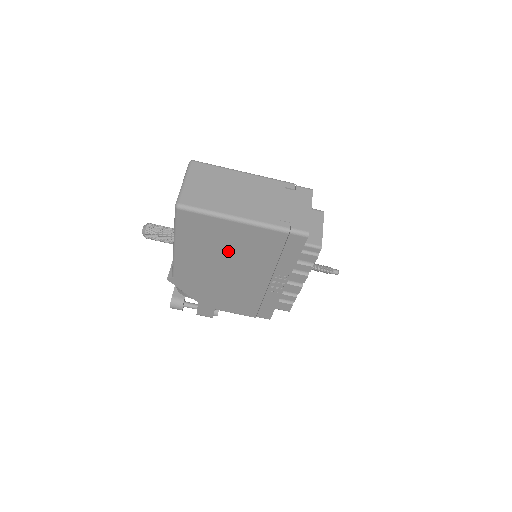
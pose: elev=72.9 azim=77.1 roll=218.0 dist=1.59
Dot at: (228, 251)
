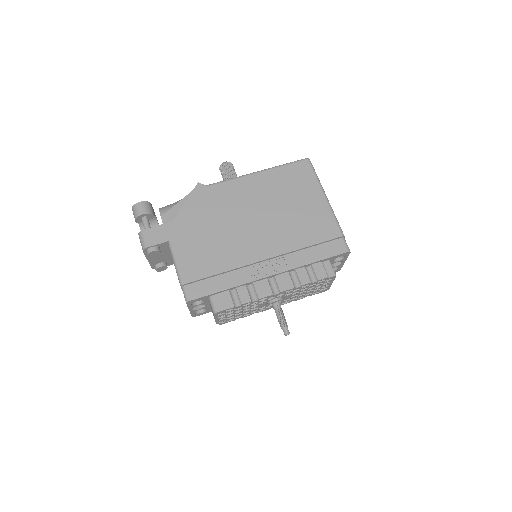
Dot at: (284, 208)
